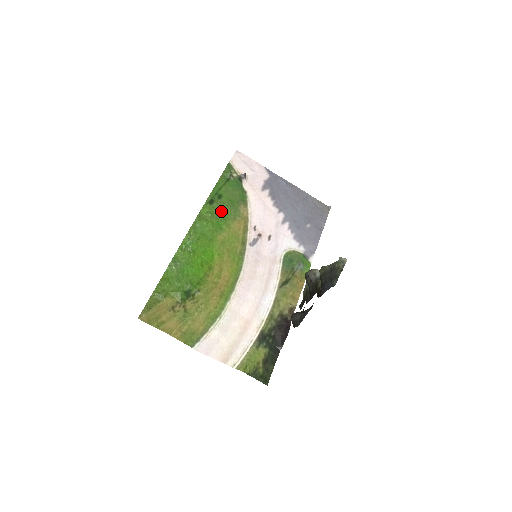
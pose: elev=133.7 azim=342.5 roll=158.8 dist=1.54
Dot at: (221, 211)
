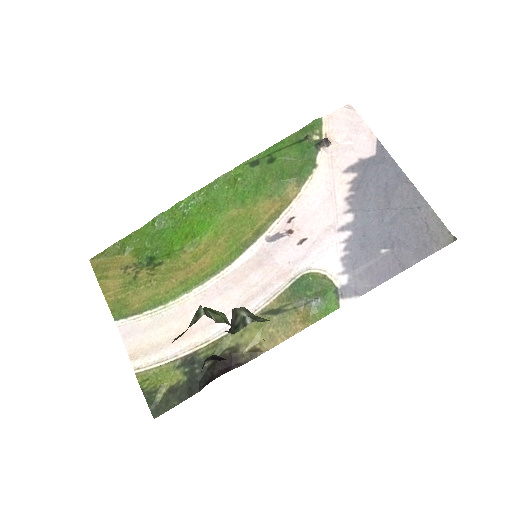
Dot at: (259, 179)
